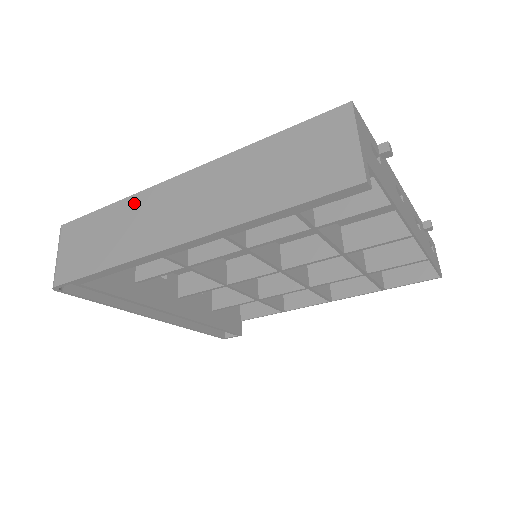
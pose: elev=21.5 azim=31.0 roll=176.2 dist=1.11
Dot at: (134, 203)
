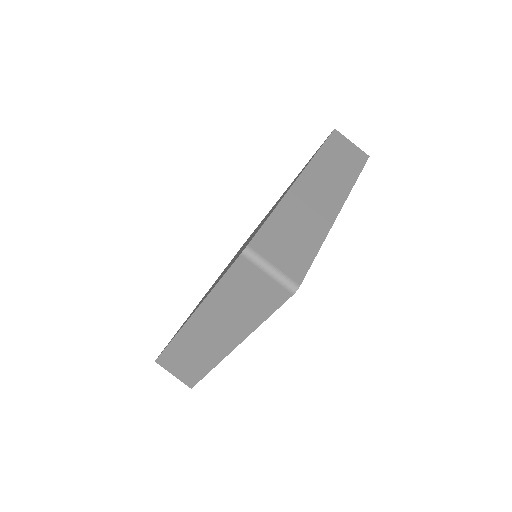
Dot at: (291, 201)
